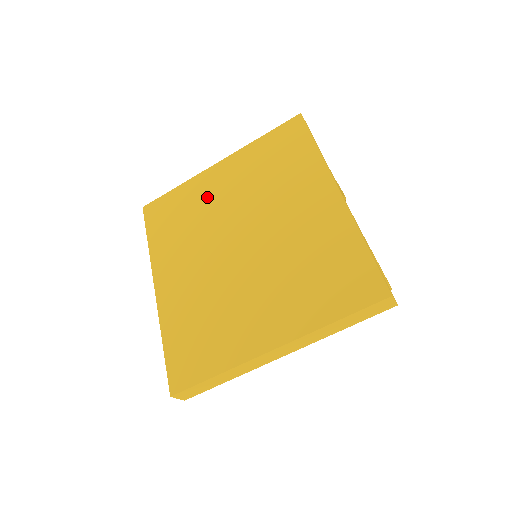
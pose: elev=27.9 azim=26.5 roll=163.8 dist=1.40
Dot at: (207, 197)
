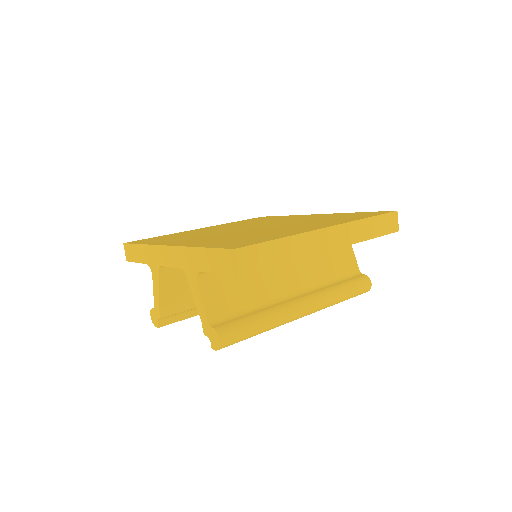
Dot at: (200, 231)
